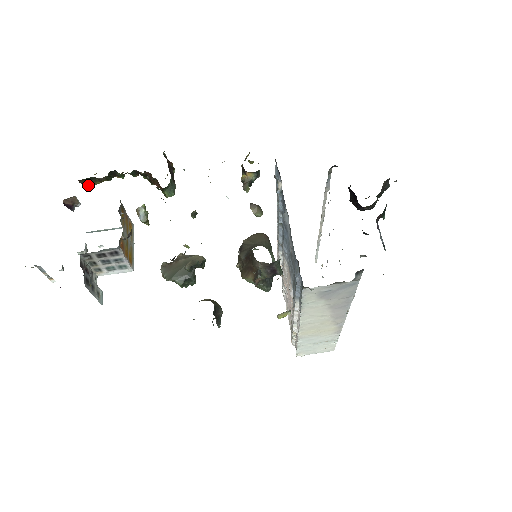
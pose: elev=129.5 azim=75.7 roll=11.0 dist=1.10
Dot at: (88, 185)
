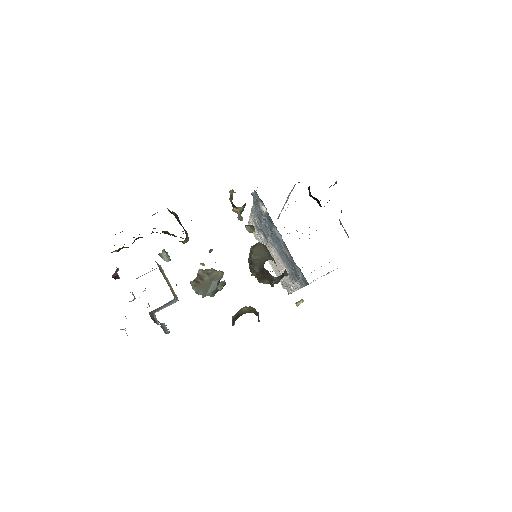
Dot at: occluded
